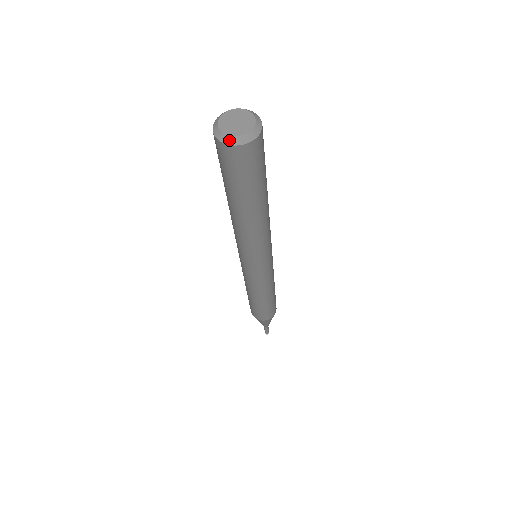
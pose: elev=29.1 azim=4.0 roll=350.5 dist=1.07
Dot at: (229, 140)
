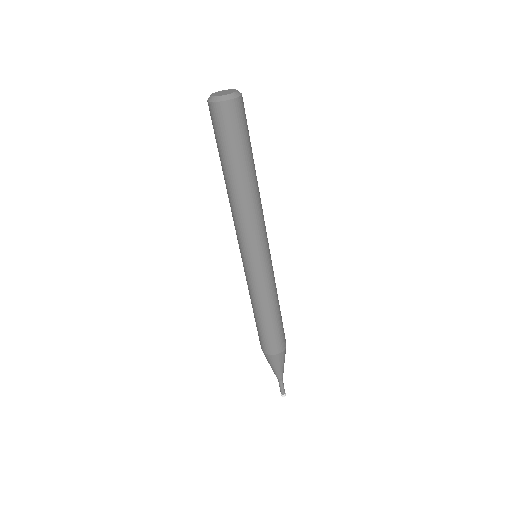
Dot at: (210, 99)
